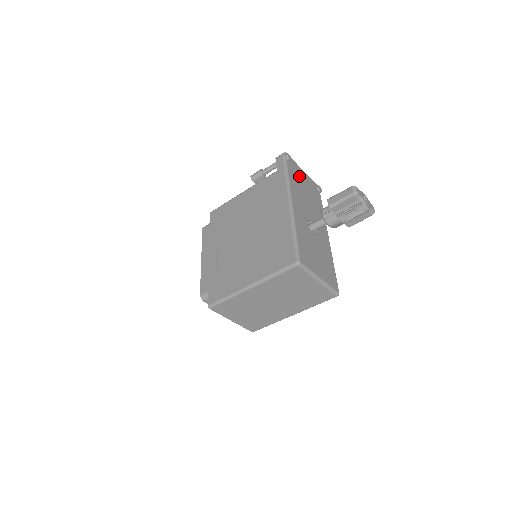
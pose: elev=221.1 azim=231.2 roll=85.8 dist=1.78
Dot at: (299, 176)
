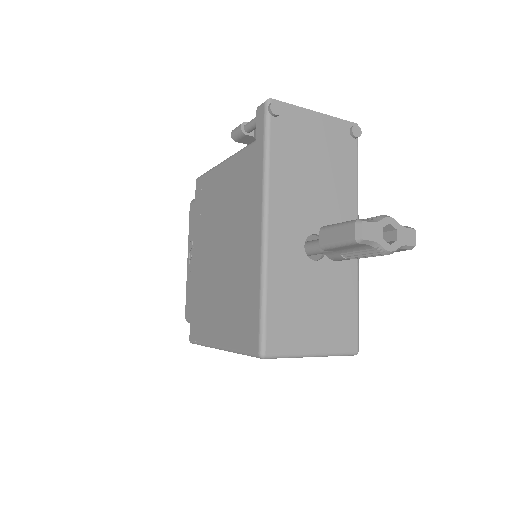
Dot at: (301, 137)
